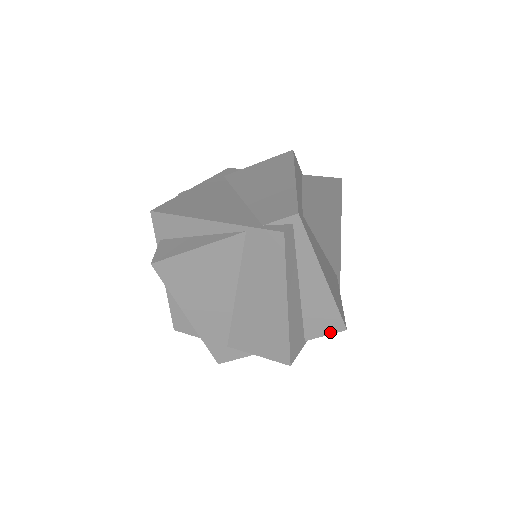
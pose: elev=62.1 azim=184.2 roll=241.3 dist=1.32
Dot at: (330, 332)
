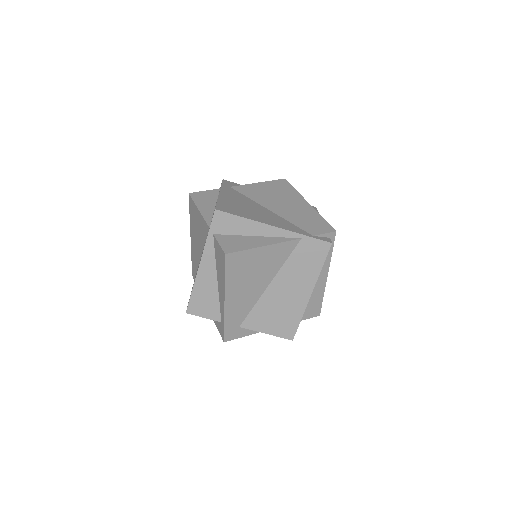
Dot at: (310, 317)
